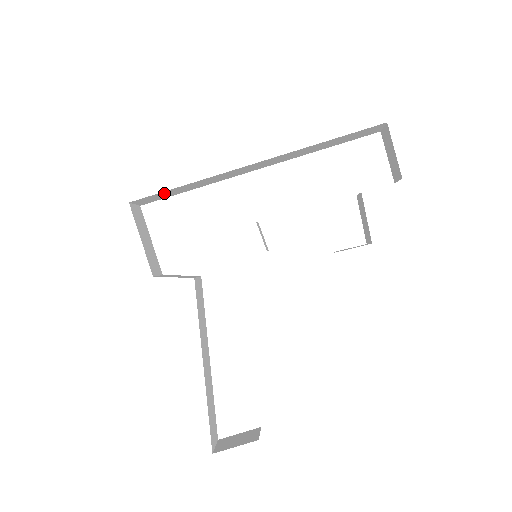
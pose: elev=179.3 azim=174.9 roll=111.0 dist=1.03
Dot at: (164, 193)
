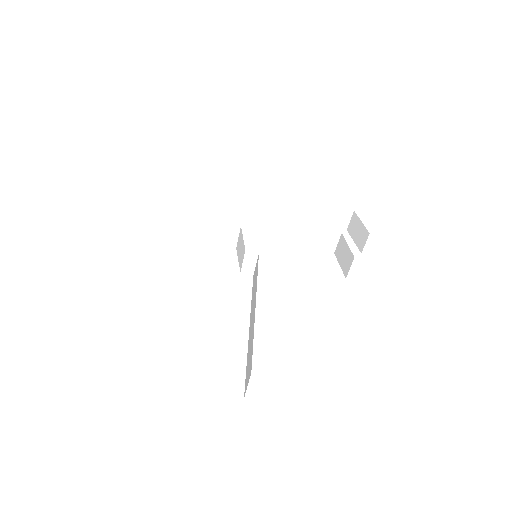
Dot at: (187, 207)
